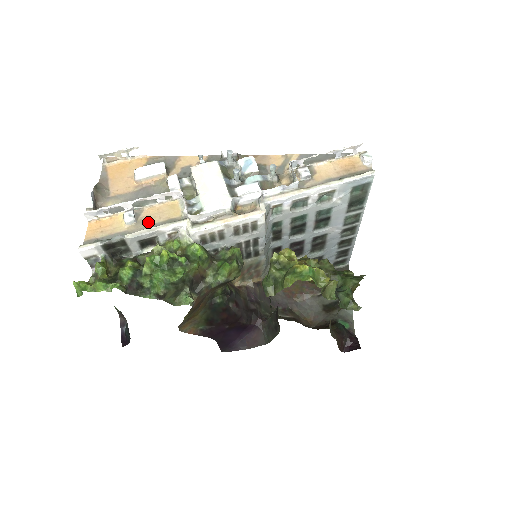
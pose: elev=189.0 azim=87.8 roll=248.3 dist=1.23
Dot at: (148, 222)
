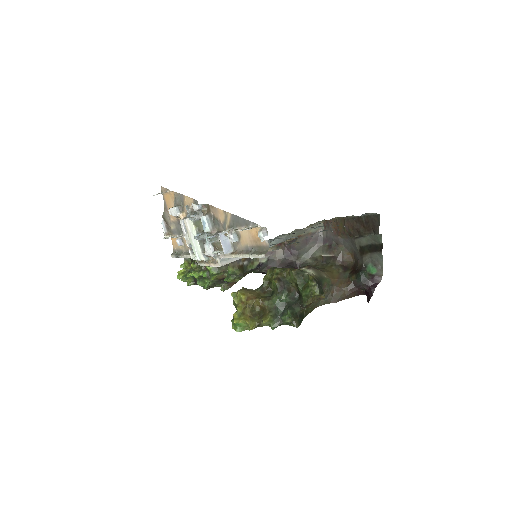
Dot at: (187, 246)
